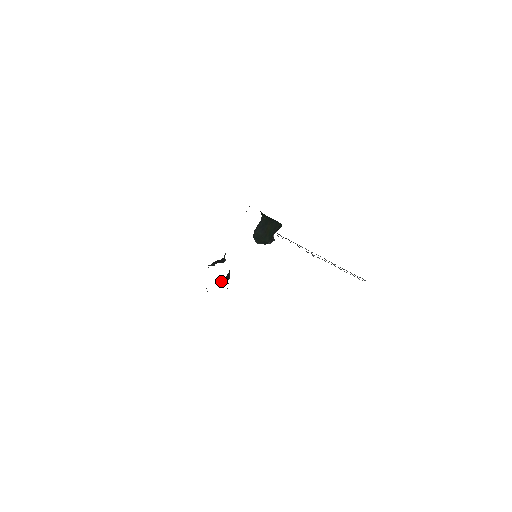
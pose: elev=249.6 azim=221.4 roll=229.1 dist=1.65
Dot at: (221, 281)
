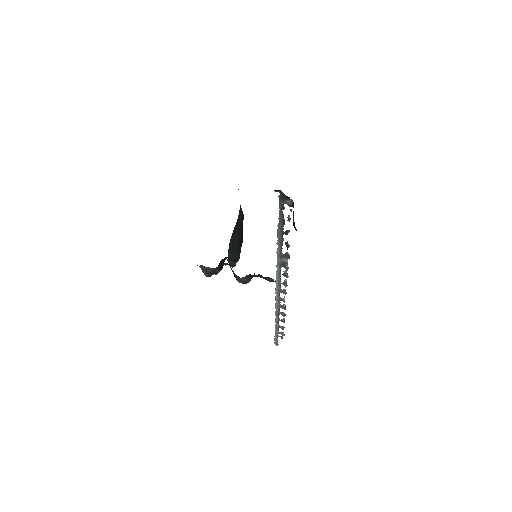
Dot at: (249, 277)
